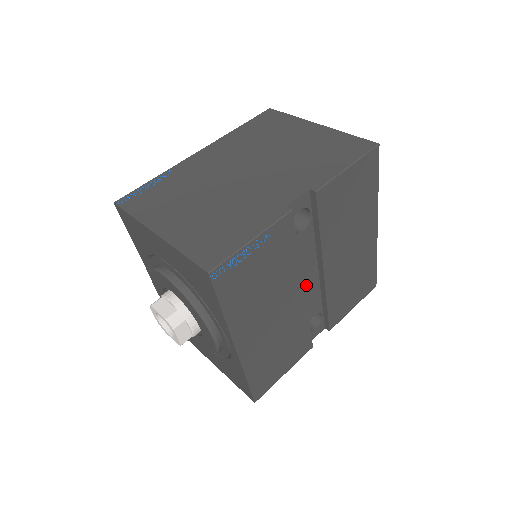
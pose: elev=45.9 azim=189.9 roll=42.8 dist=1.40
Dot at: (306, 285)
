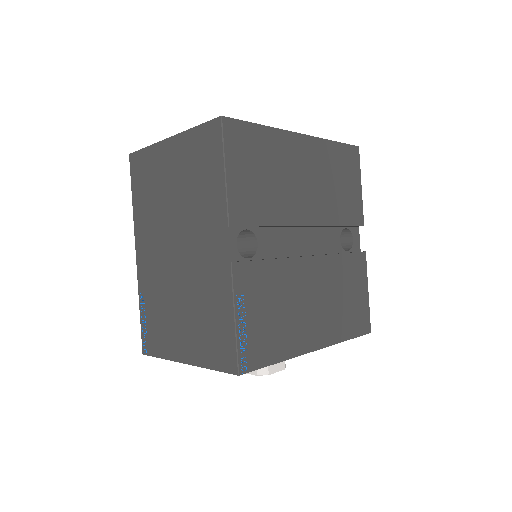
Dot at: (308, 246)
